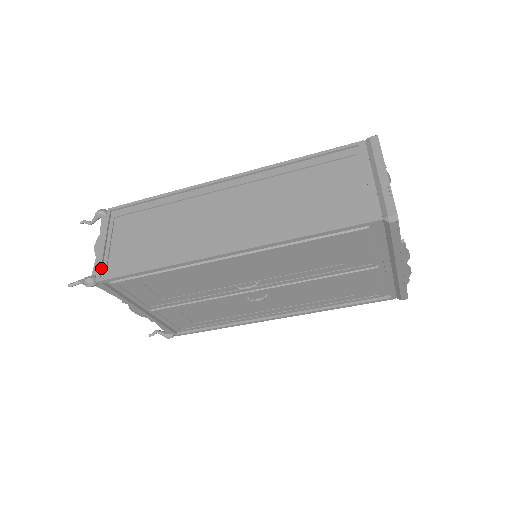
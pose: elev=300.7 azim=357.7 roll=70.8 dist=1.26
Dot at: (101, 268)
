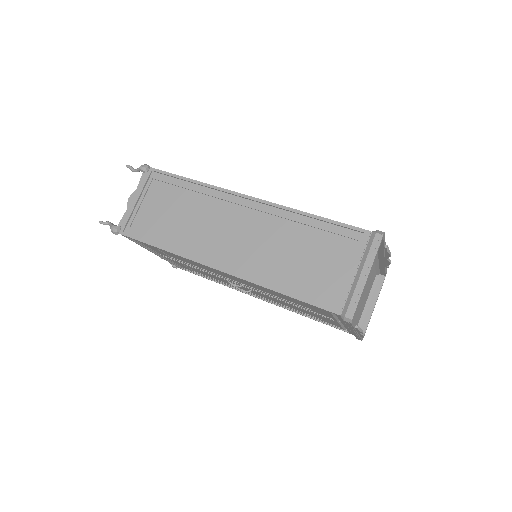
Dot at: (127, 223)
